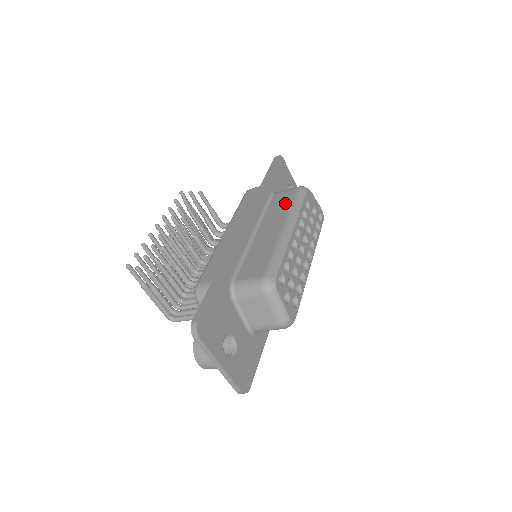
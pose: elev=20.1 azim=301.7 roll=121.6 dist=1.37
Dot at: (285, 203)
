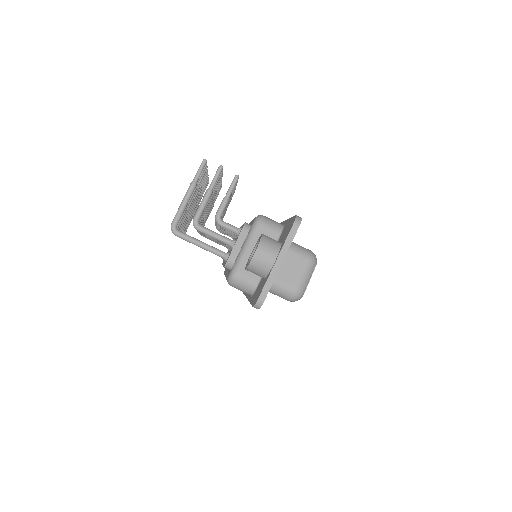
Dot at: occluded
